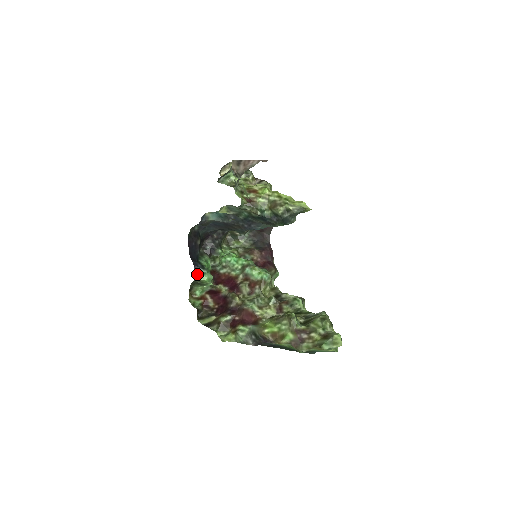
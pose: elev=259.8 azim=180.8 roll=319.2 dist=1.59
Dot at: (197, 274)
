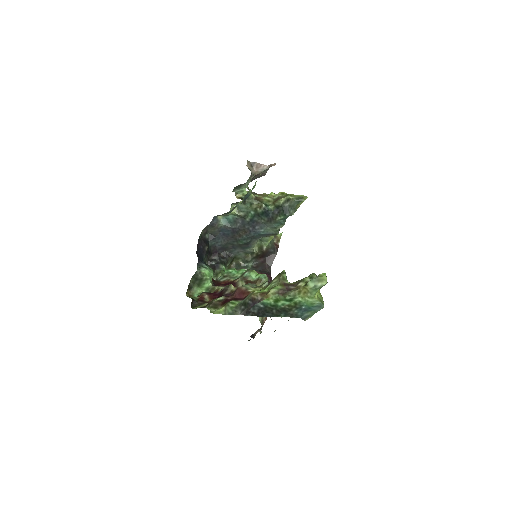
Dot at: (200, 267)
